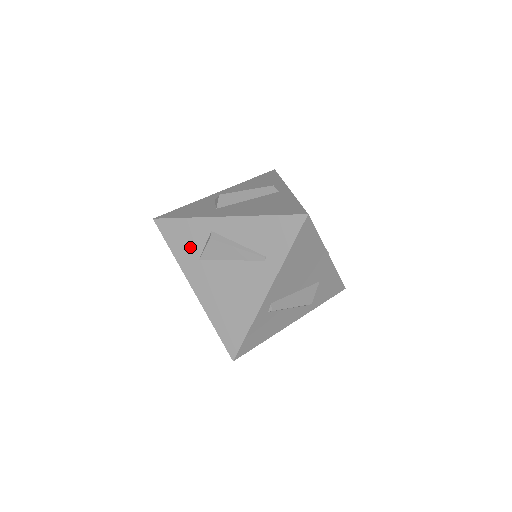
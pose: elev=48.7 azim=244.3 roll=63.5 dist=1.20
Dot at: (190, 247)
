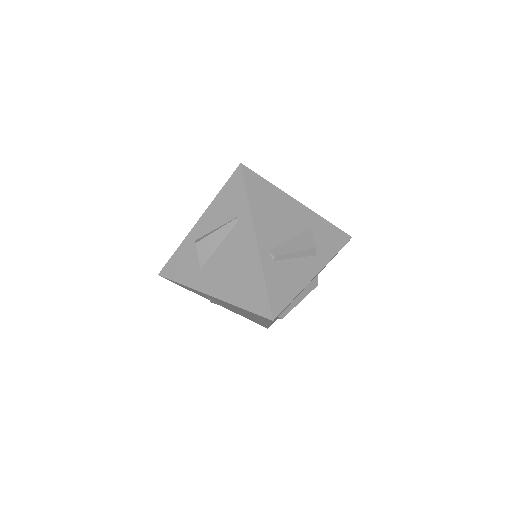
Dot at: (190, 267)
